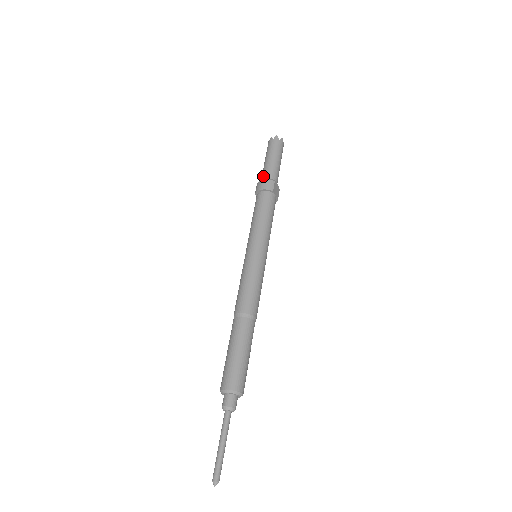
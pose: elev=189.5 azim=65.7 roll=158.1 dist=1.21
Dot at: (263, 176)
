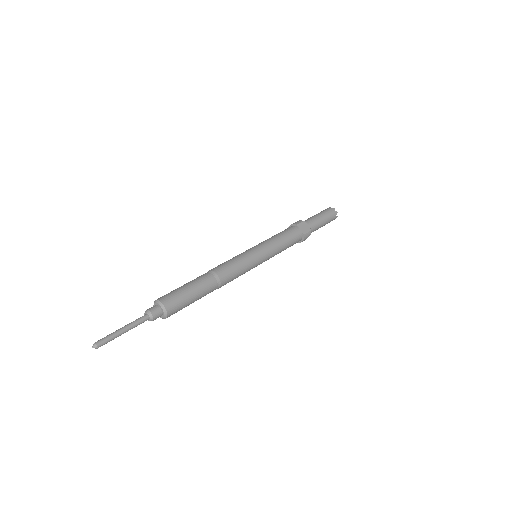
Dot at: occluded
